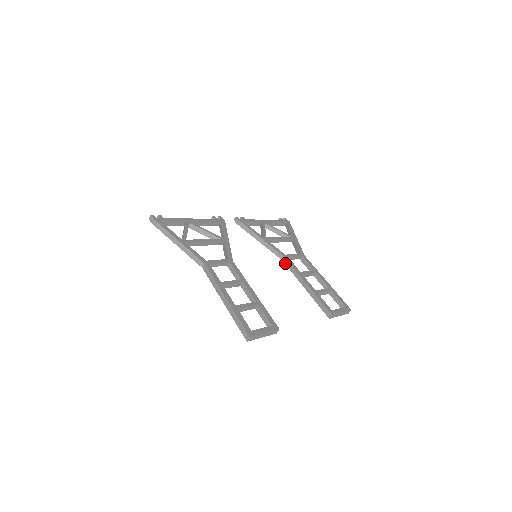
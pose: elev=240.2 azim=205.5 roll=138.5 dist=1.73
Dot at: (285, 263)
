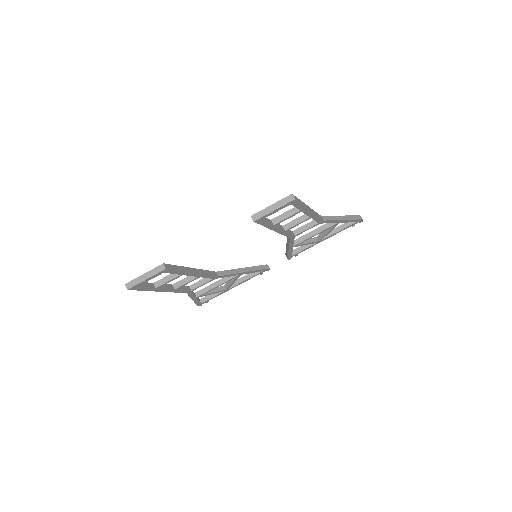
Dot at: (288, 237)
